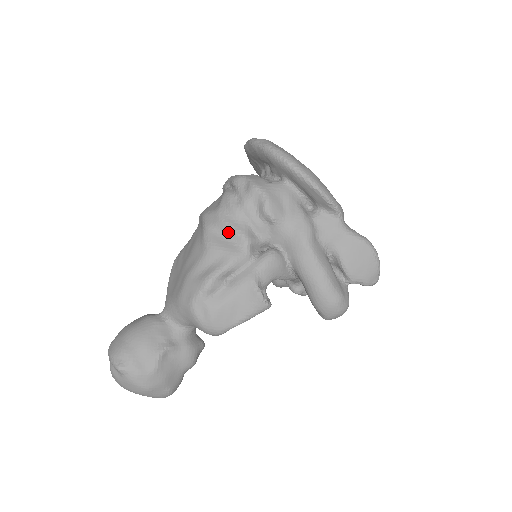
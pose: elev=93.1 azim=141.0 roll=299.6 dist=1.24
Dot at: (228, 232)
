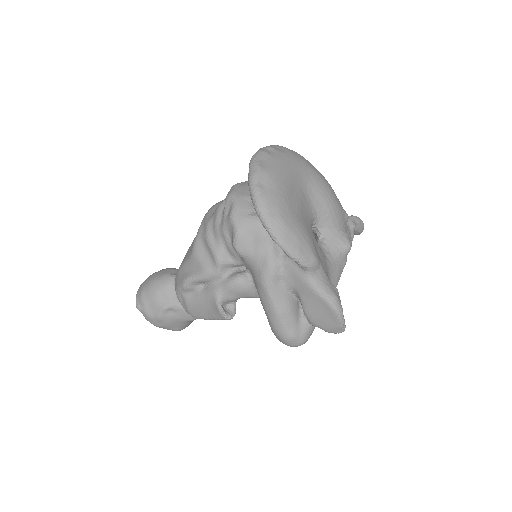
Dot at: (208, 247)
